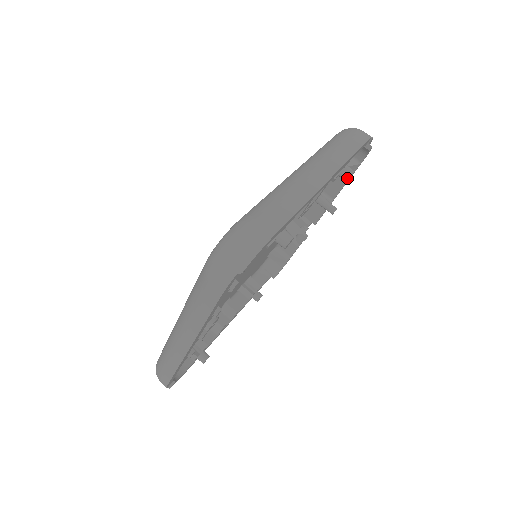
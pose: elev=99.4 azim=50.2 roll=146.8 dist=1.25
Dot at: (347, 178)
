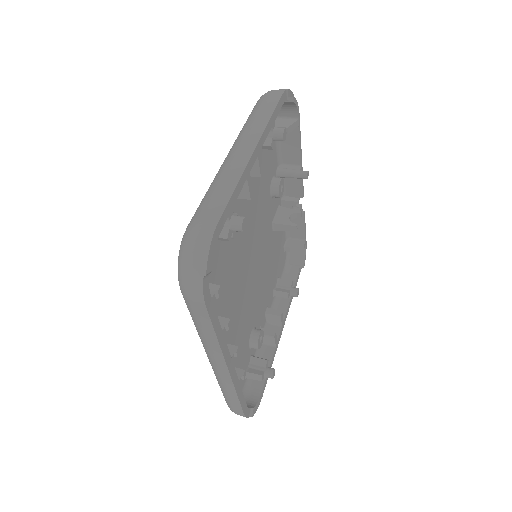
Dot at: (281, 138)
